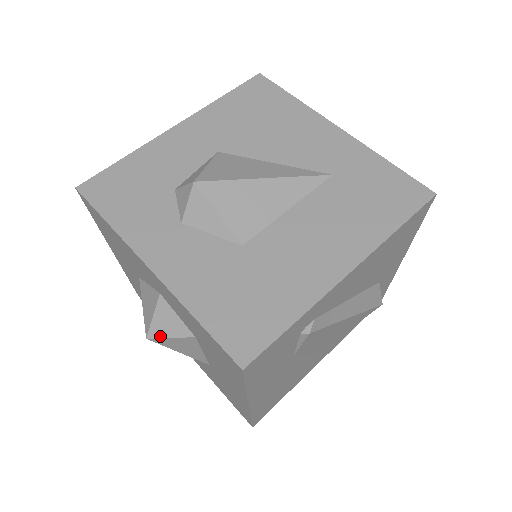
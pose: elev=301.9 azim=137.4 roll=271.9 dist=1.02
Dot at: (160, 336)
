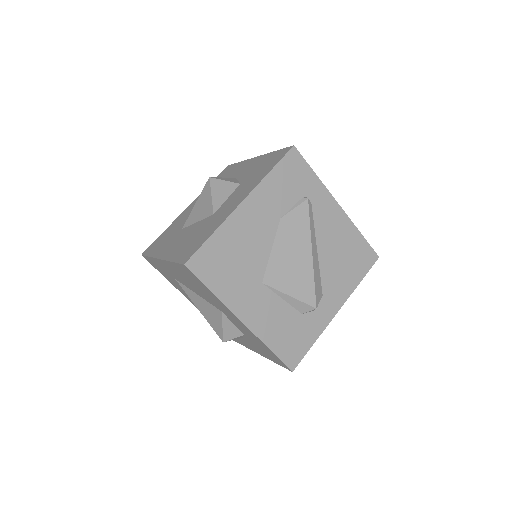
Dot at: (219, 179)
